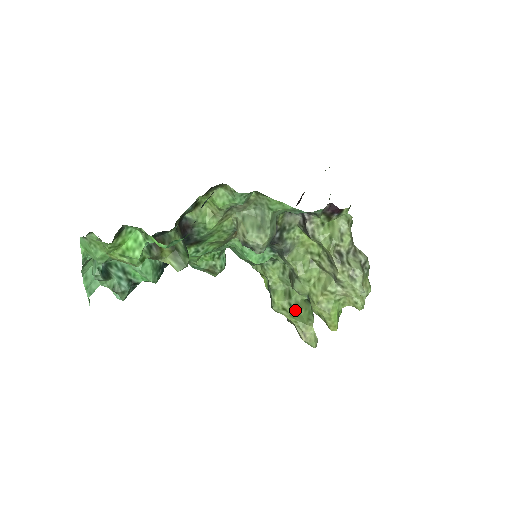
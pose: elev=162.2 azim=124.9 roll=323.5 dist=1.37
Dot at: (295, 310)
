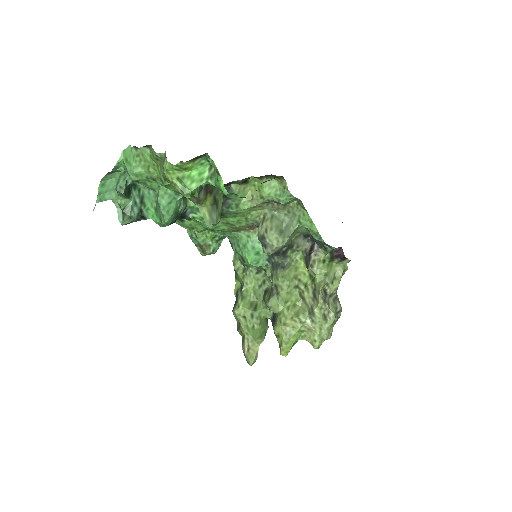
Dot at: (254, 322)
